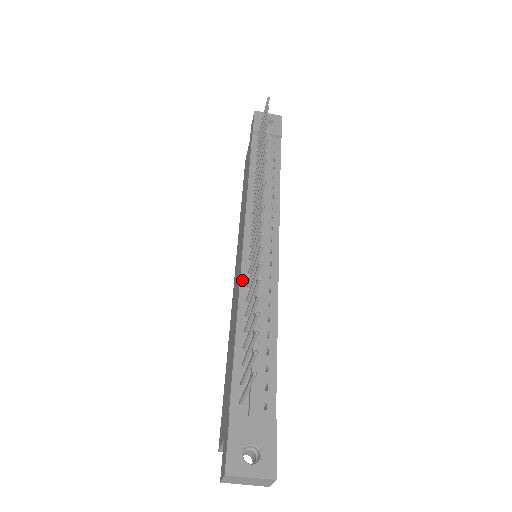
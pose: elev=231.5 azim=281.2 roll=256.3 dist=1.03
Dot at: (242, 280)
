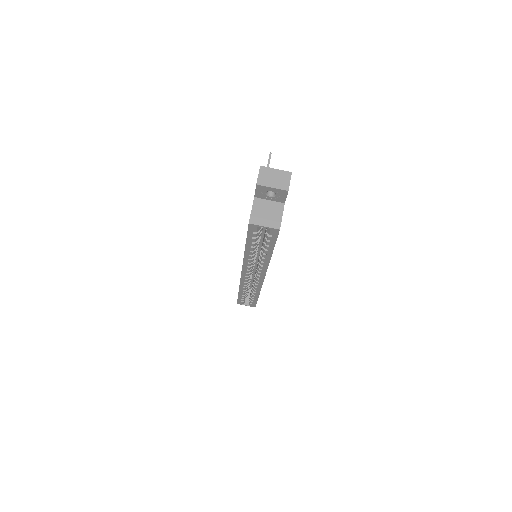
Dot at: occluded
